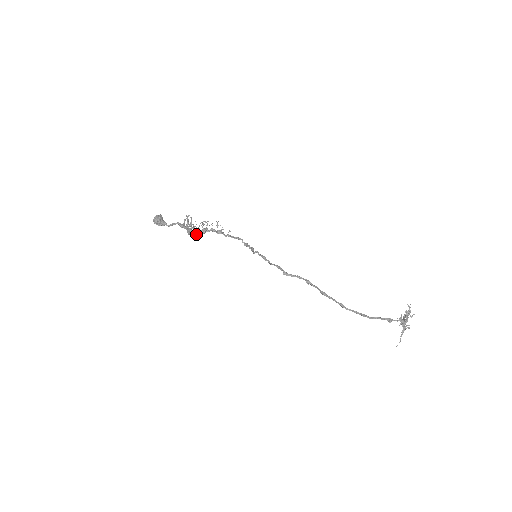
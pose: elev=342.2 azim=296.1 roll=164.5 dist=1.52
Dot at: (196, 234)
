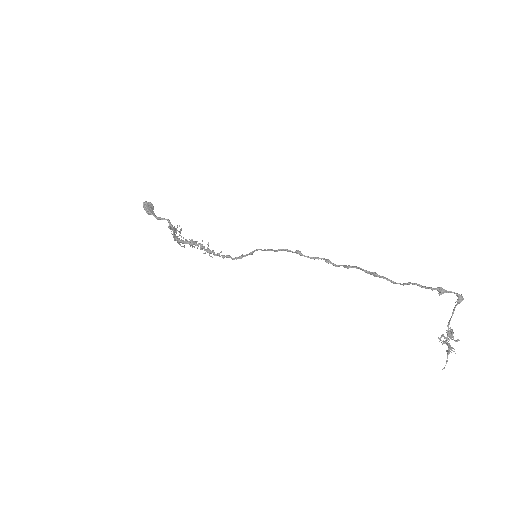
Dot at: (182, 241)
